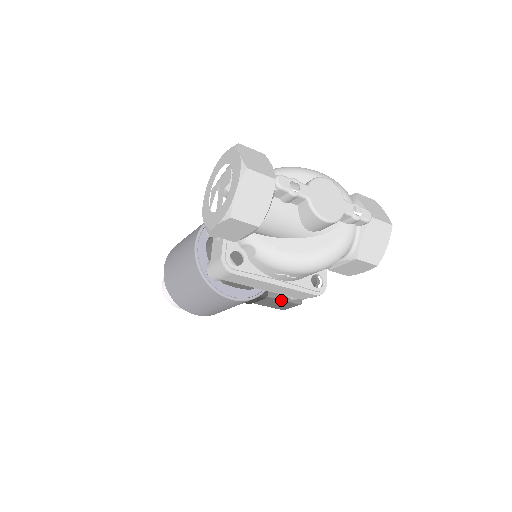
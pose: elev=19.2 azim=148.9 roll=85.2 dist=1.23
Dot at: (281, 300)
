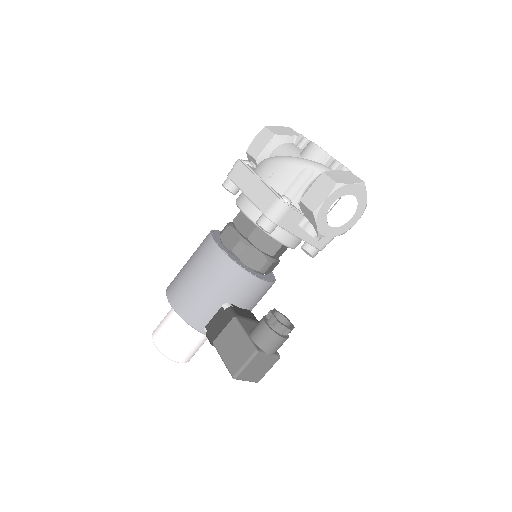
Dot at: (242, 332)
